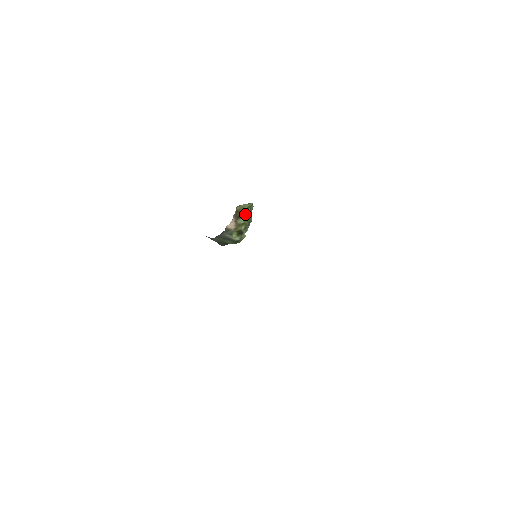
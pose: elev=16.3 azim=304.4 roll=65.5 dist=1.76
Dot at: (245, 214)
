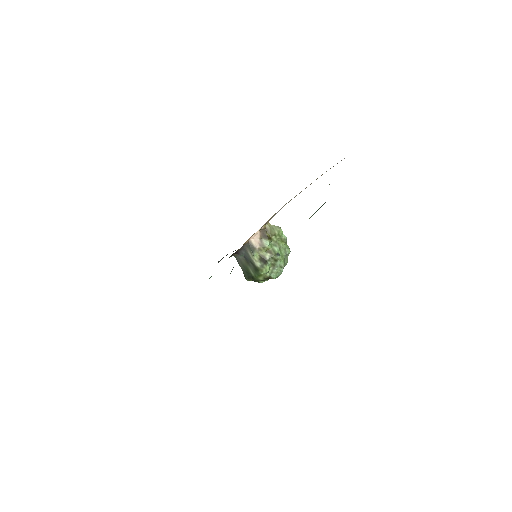
Dot at: (275, 243)
